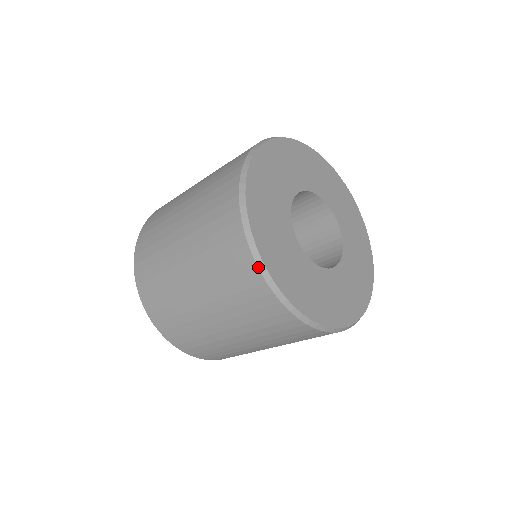
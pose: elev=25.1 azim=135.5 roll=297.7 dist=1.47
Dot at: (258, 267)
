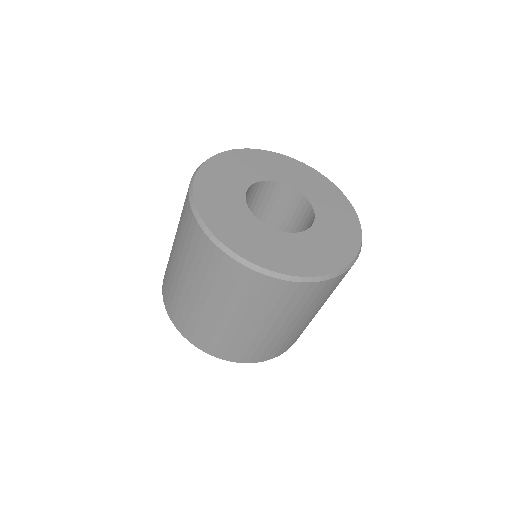
Dot at: (190, 204)
